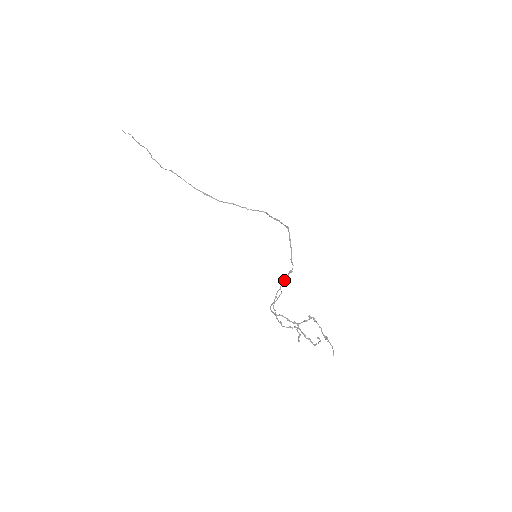
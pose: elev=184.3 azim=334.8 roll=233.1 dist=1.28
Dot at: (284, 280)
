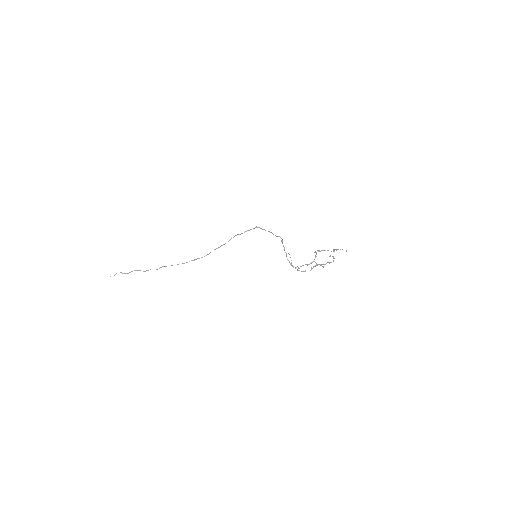
Dot at: (284, 247)
